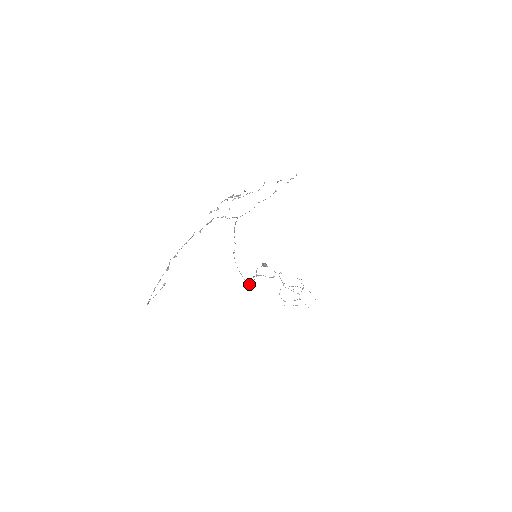
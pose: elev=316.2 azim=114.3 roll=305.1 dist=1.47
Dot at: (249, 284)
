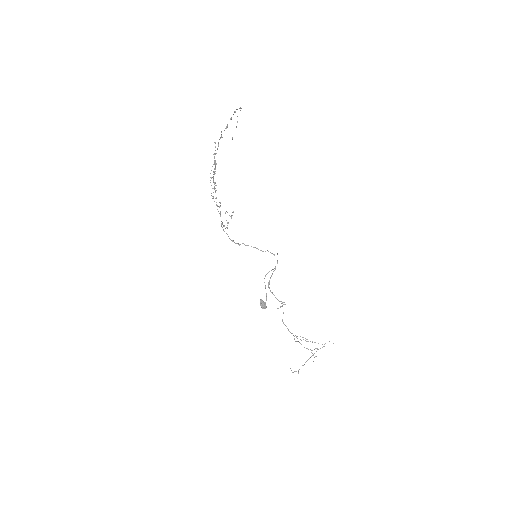
Dot at: (273, 271)
